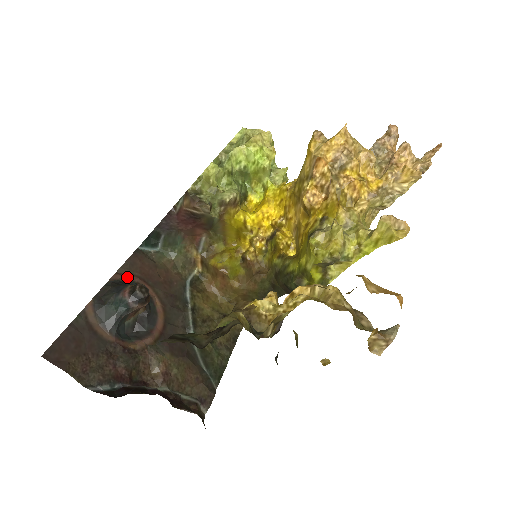
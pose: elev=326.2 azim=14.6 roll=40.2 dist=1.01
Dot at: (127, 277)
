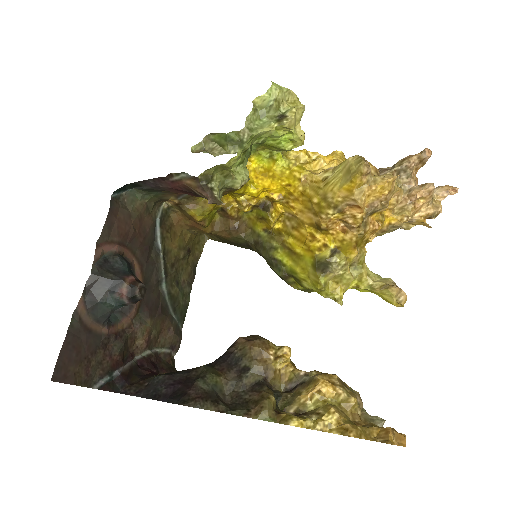
Dot at: (107, 247)
